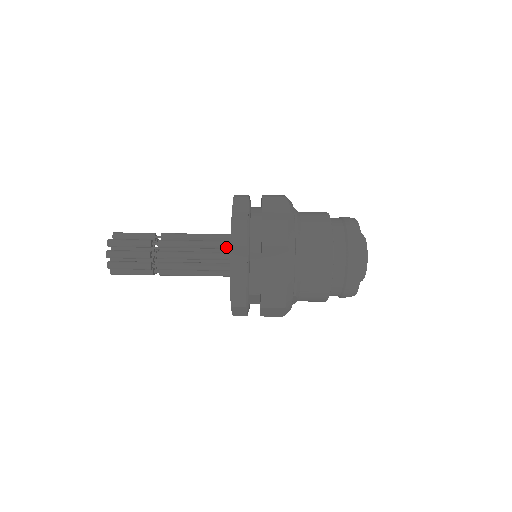
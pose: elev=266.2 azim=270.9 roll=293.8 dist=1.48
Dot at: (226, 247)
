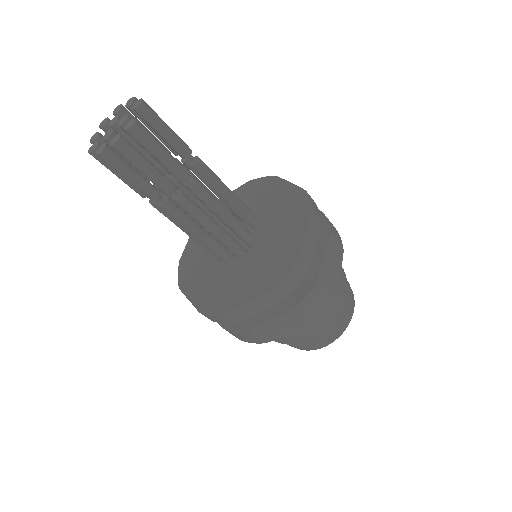
Dot at: (249, 244)
